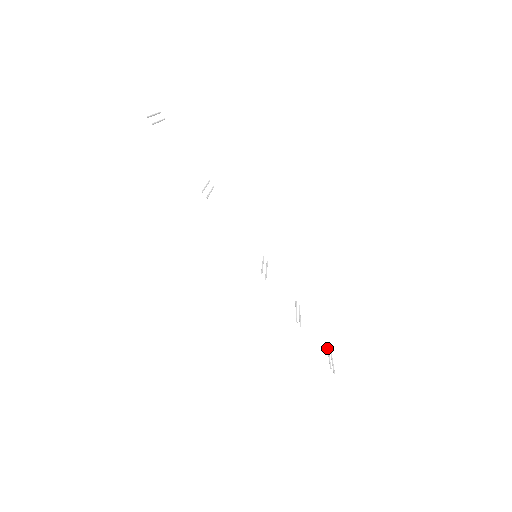
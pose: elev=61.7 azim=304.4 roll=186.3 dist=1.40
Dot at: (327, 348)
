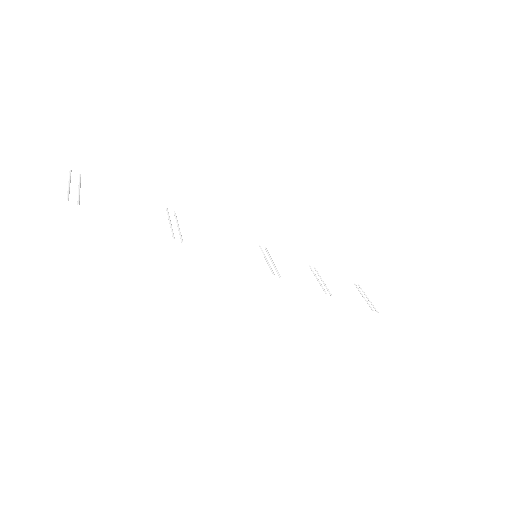
Dot at: (356, 287)
